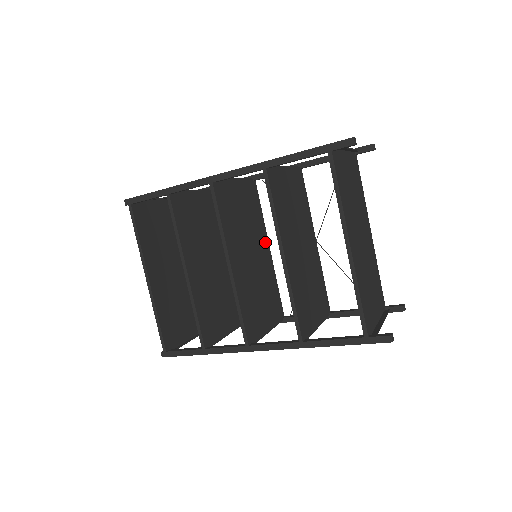
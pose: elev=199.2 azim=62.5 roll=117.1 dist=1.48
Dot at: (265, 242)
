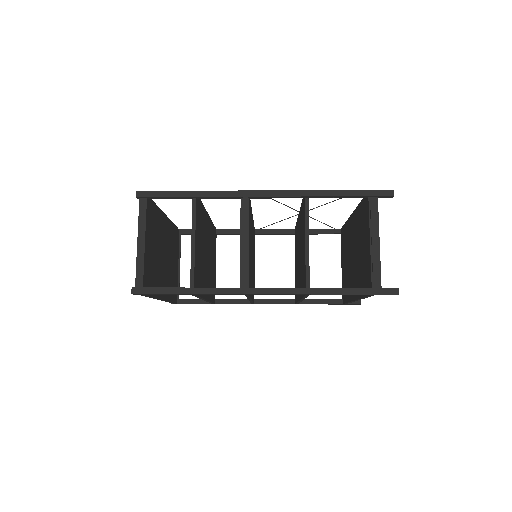
Dot at: occluded
